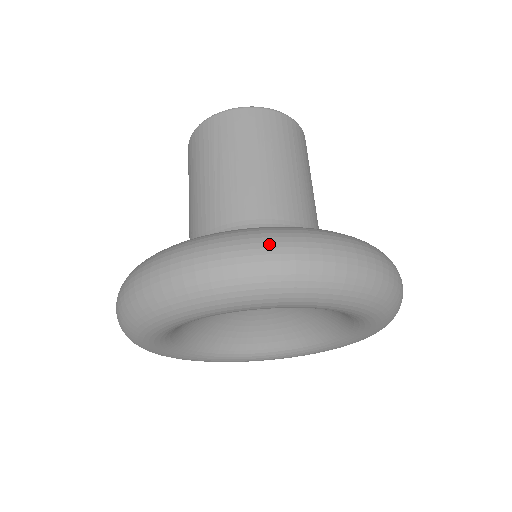
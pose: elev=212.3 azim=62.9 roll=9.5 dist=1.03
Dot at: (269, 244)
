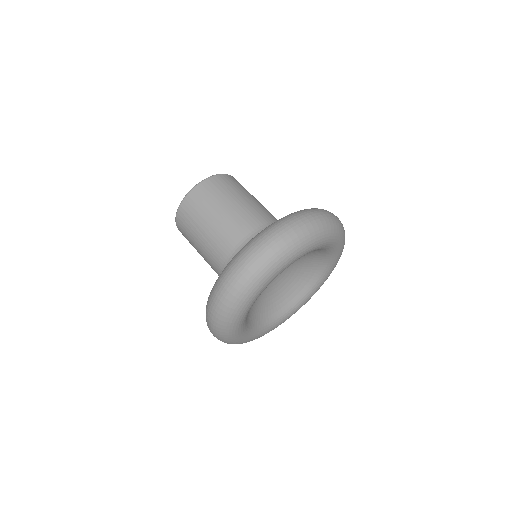
Dot at: (248, 256)
